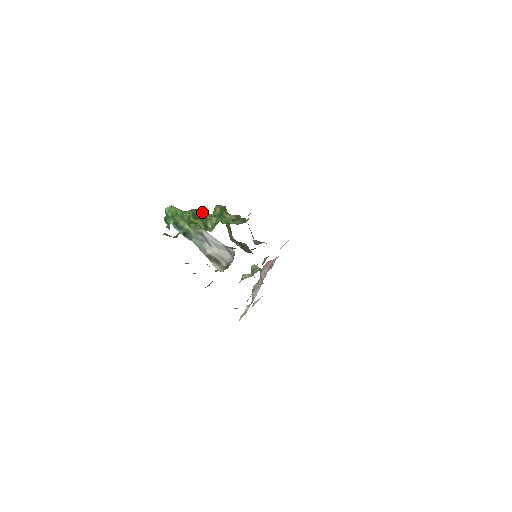
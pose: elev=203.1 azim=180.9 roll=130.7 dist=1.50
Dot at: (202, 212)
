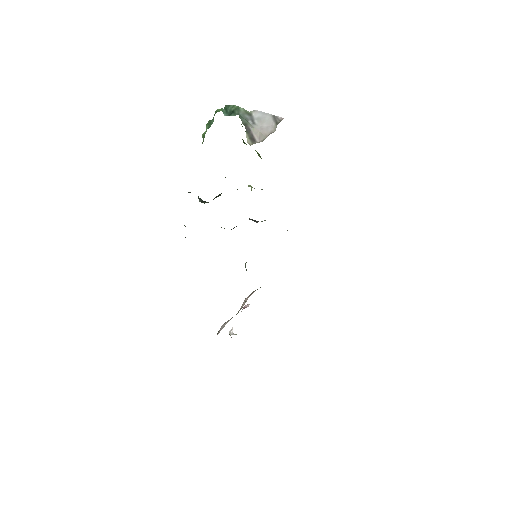
Dot at: occluded
